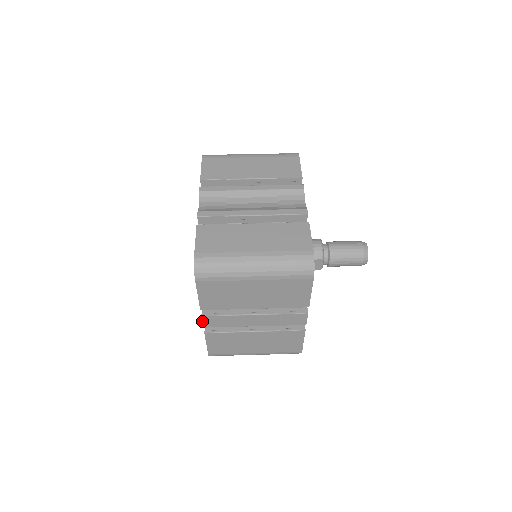
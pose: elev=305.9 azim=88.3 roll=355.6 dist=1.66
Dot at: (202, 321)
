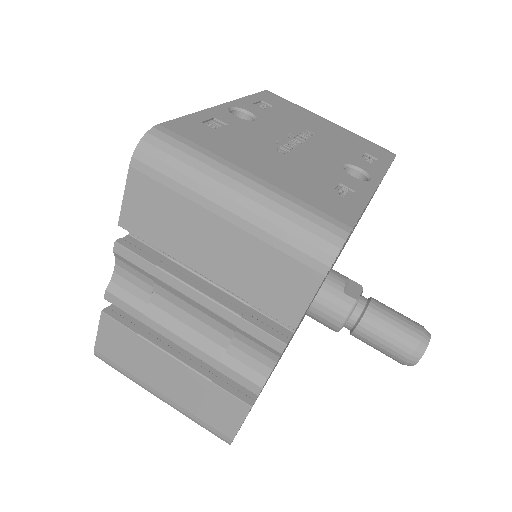
Dot at: occluded
